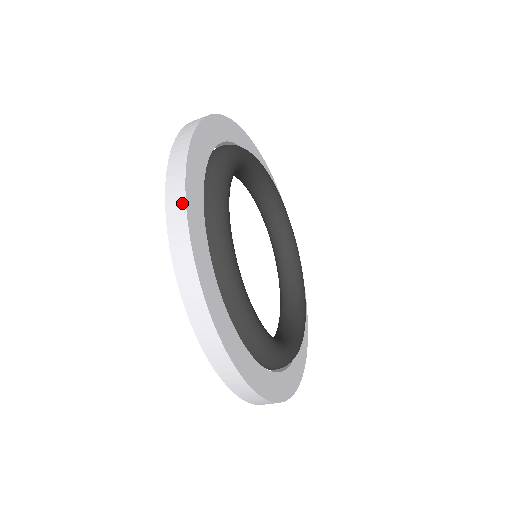
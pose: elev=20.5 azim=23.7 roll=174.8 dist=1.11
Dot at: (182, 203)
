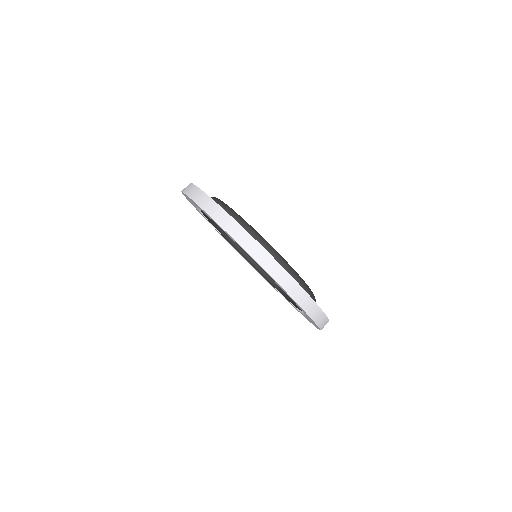
Dot at: (209, 199)
